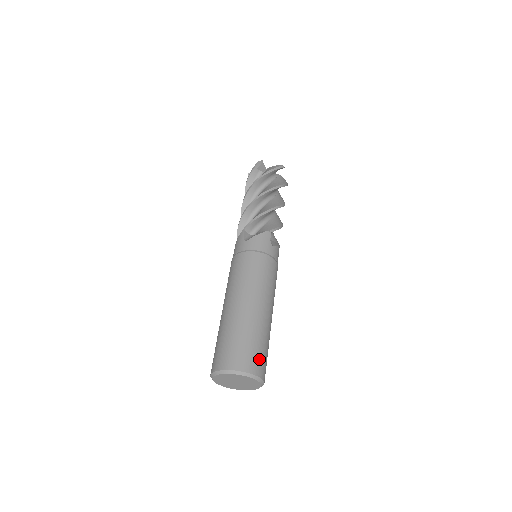
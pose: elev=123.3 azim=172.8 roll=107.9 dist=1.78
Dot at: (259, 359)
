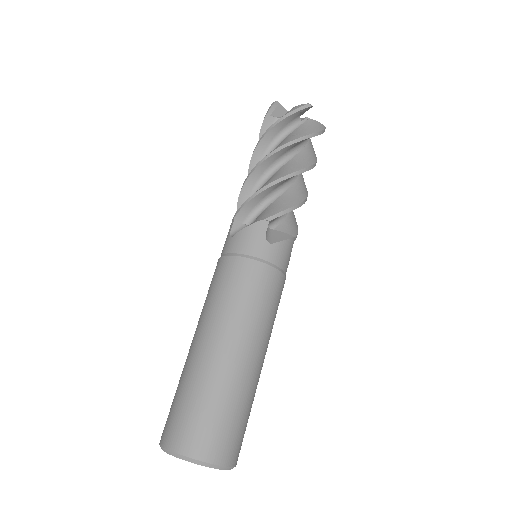
Dot at: (216, 434)
